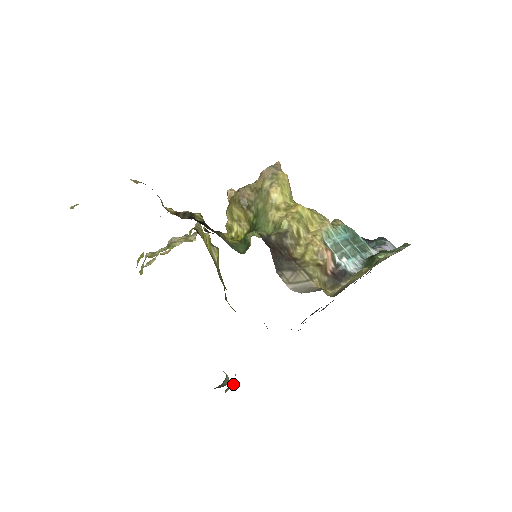
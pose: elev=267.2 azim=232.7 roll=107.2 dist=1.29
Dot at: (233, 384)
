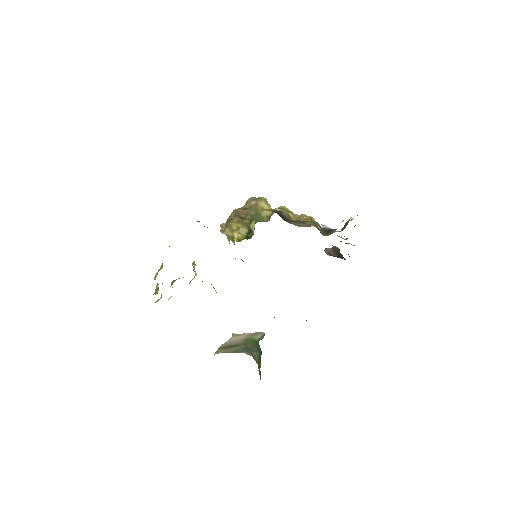
Dot at: occluded
